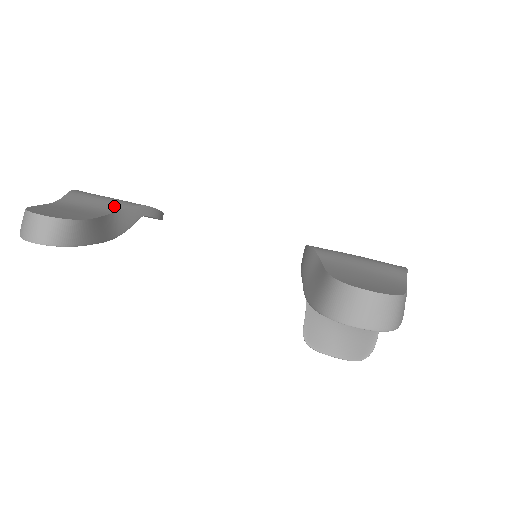
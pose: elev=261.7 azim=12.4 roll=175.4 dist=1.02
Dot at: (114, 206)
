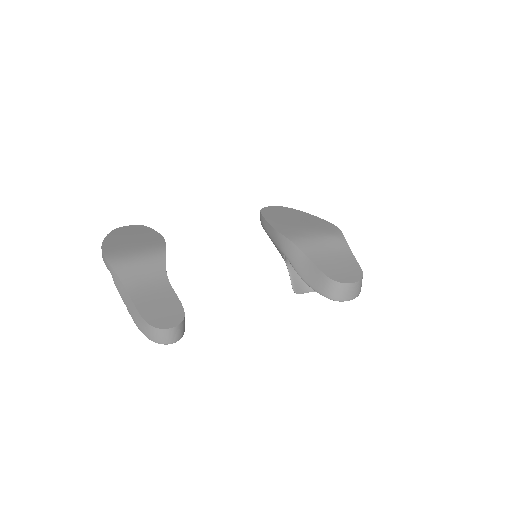
Dot at: (158, 267)
